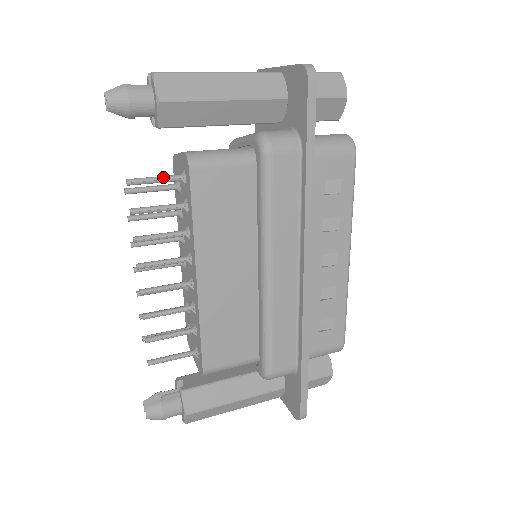
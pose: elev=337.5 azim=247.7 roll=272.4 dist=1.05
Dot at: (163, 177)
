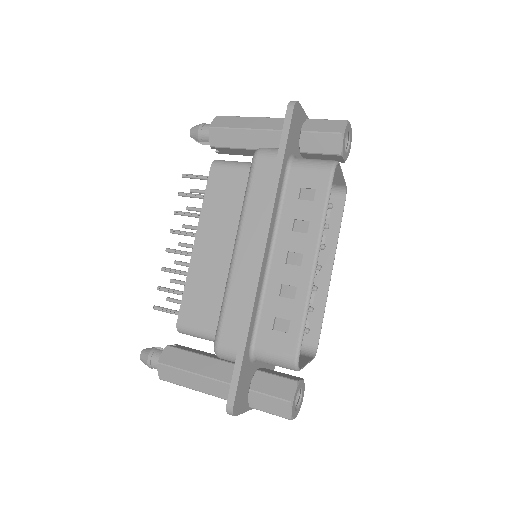
Dot at: (203, 176)
